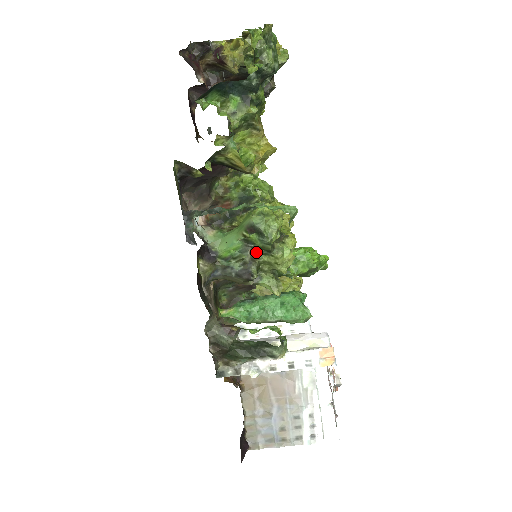
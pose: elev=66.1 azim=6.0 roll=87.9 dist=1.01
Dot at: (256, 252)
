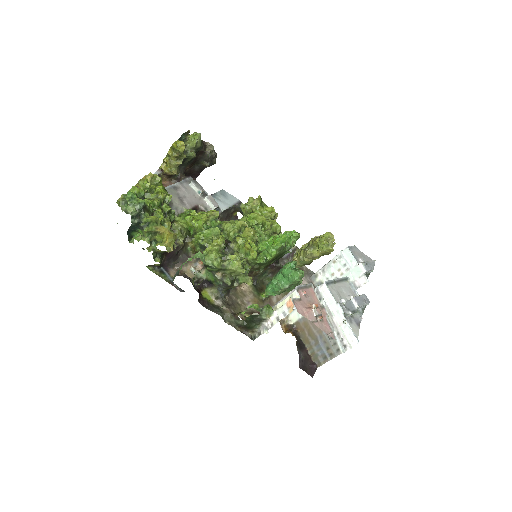
Dot at: (221, 272)
